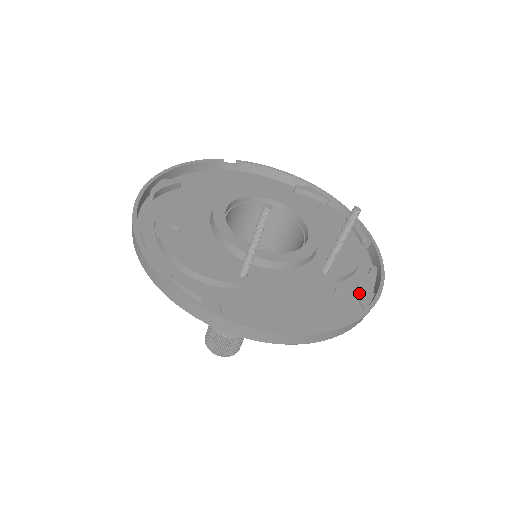
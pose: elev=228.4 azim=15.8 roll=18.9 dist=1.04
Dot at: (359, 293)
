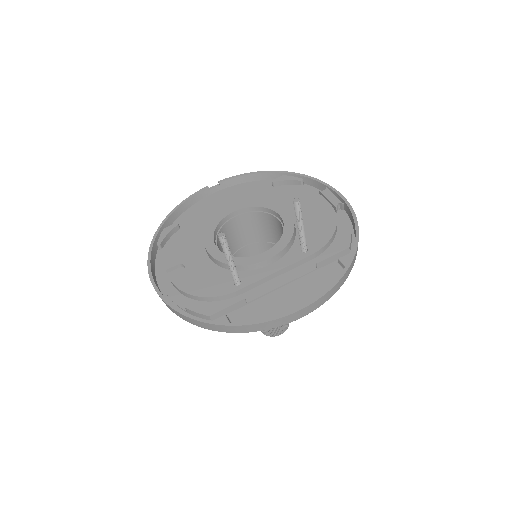
Dot at: (339, 257)
